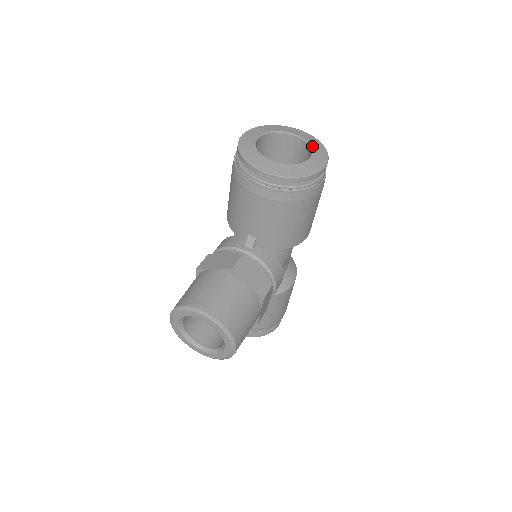
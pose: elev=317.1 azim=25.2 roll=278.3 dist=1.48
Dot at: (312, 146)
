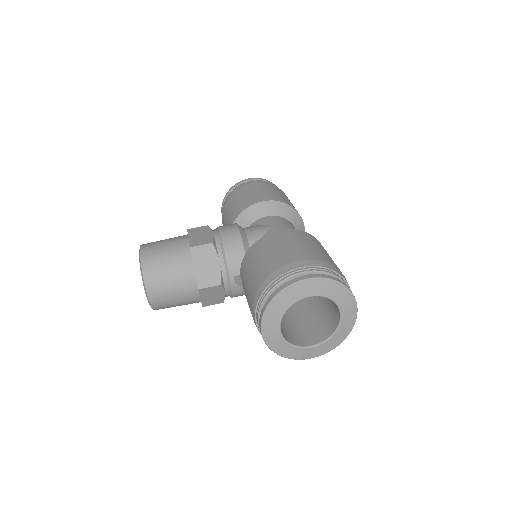
Dot at: (332, 338)
